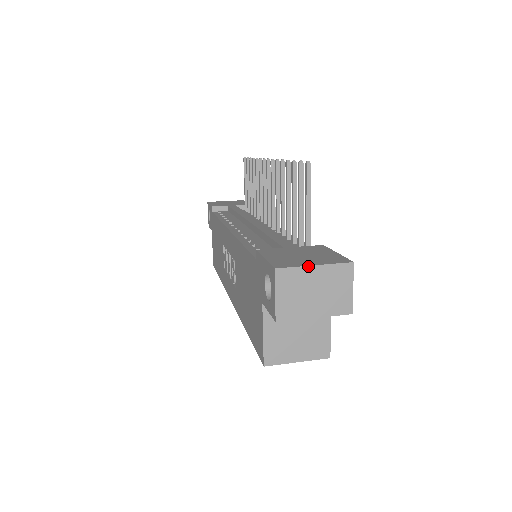
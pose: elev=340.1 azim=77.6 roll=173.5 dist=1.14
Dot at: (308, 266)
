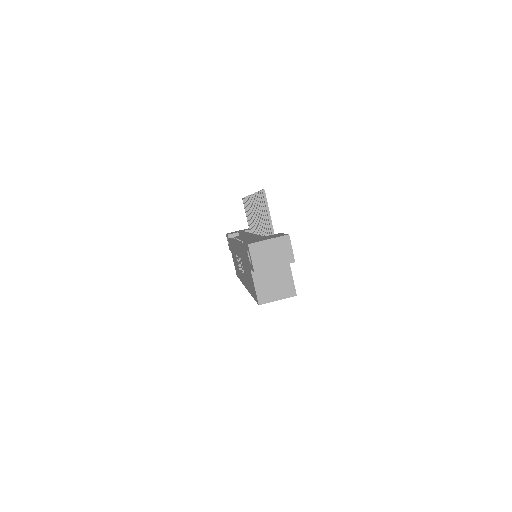
Dot at: (265, 240)
